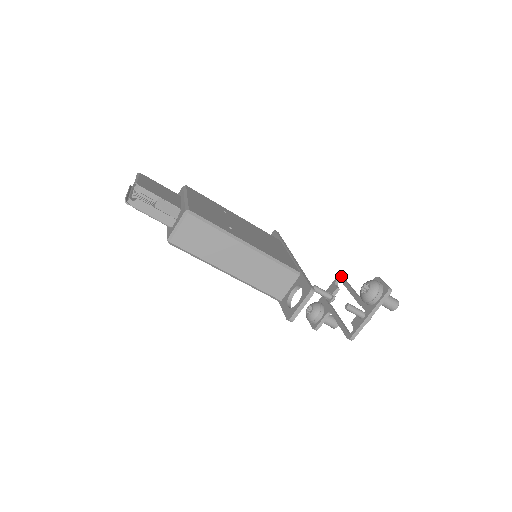
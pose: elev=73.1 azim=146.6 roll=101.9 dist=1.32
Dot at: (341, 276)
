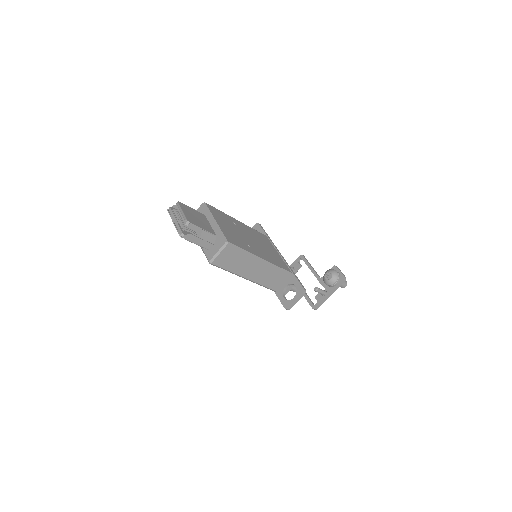
Dot at: (303, 257)
